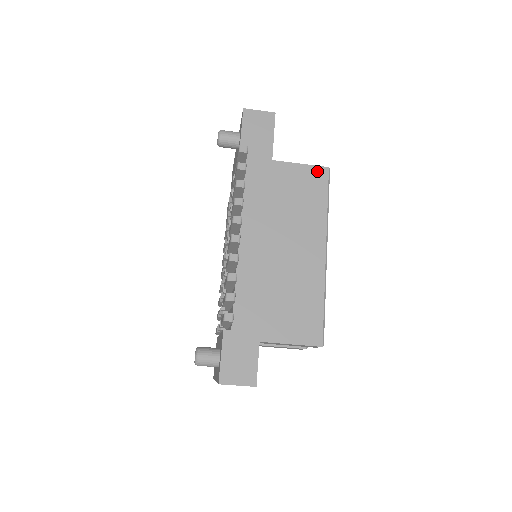
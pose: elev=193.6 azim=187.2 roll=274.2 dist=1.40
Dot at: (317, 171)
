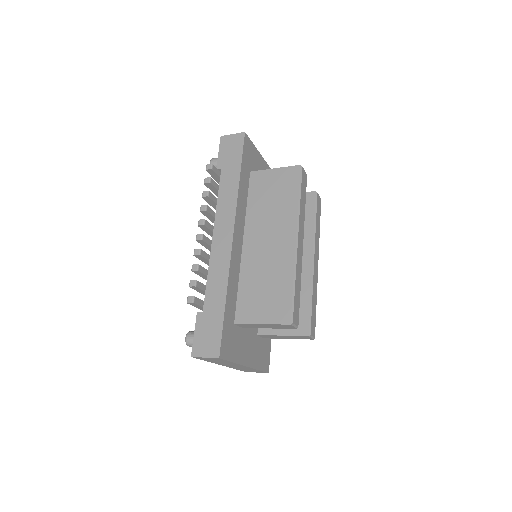
Dot at: (290, 171)
